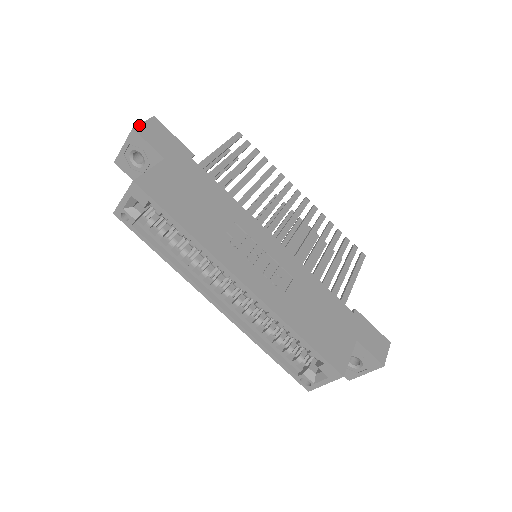
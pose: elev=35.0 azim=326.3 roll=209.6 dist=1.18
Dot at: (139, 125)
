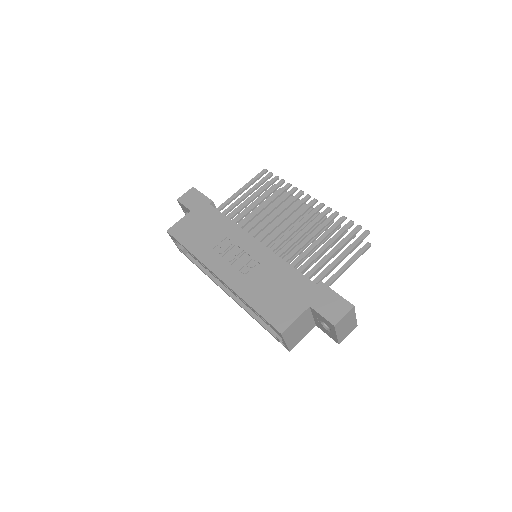
Dot at: (181, 196)
